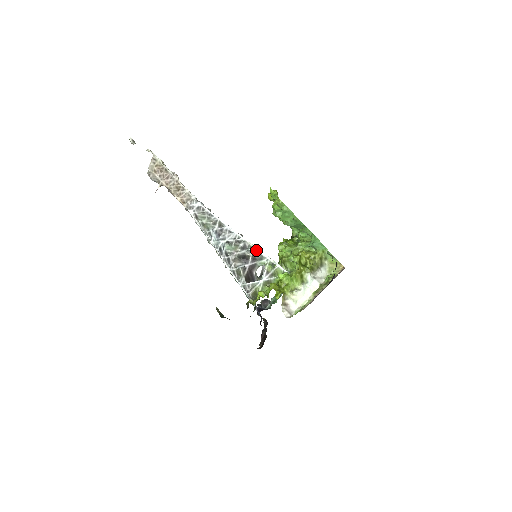
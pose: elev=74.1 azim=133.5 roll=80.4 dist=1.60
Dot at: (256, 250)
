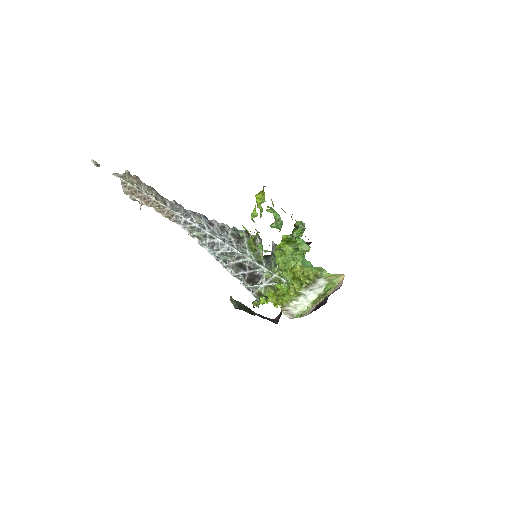
Dot at: (251, 261)
